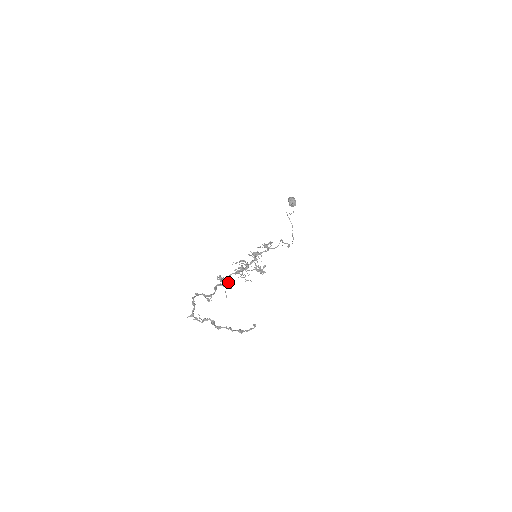
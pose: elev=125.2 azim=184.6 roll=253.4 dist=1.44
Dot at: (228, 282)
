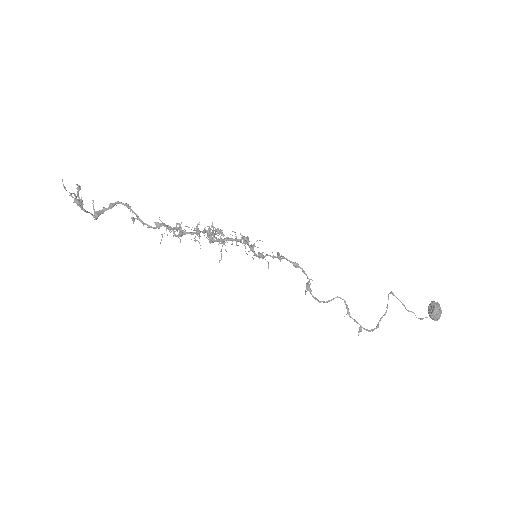
Dot at: (180, 234)
